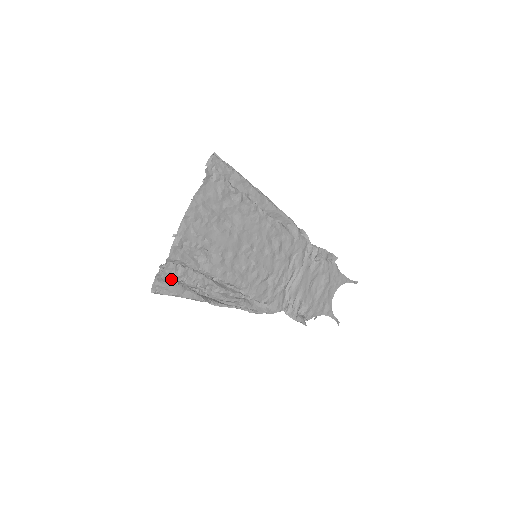
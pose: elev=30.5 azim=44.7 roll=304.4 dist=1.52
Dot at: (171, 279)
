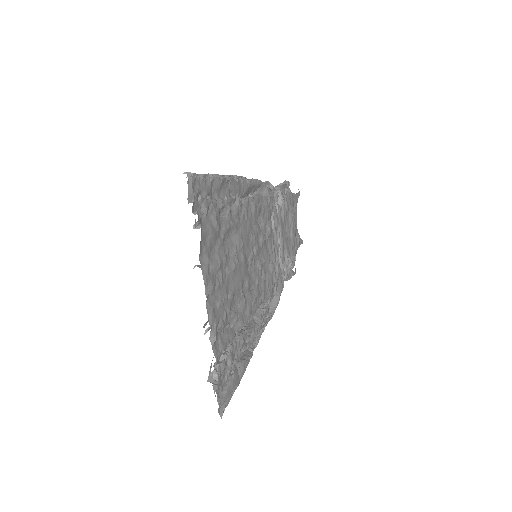
Dot at: (226, 380)
